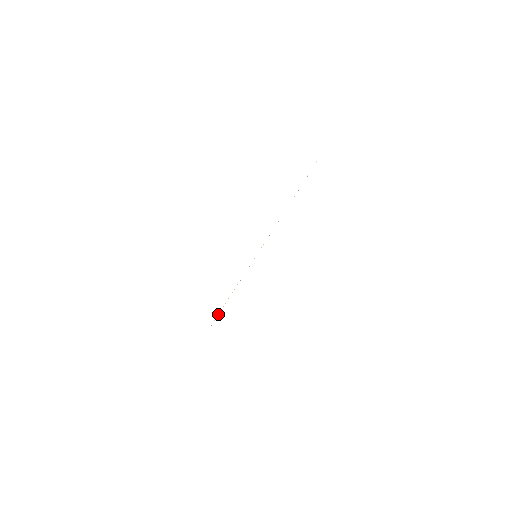
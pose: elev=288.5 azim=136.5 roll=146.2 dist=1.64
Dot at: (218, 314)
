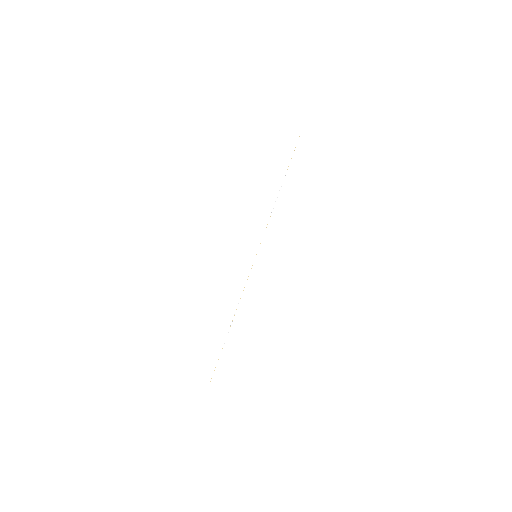
Dot at: occluded
